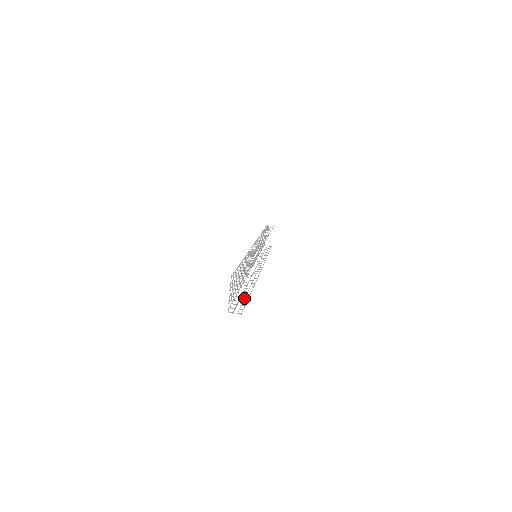
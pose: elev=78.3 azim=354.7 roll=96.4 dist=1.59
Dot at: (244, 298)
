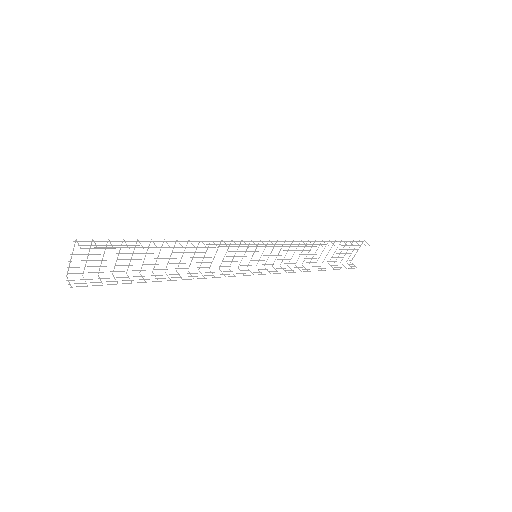
Dot at: occluded
